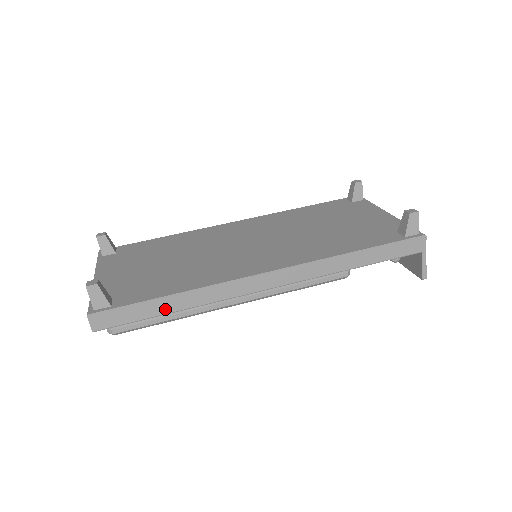
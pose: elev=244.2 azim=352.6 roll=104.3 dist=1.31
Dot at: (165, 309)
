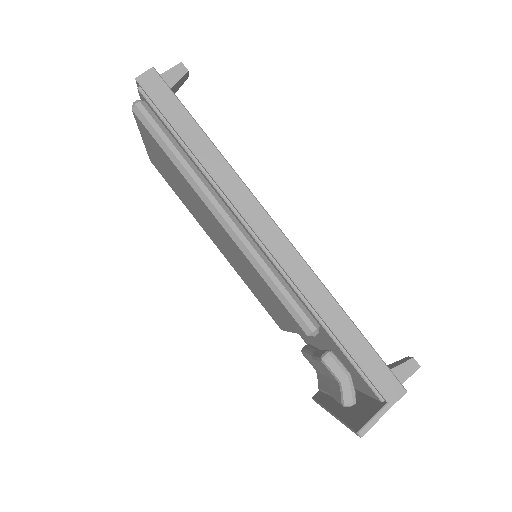
Dot at: (191, 138)
